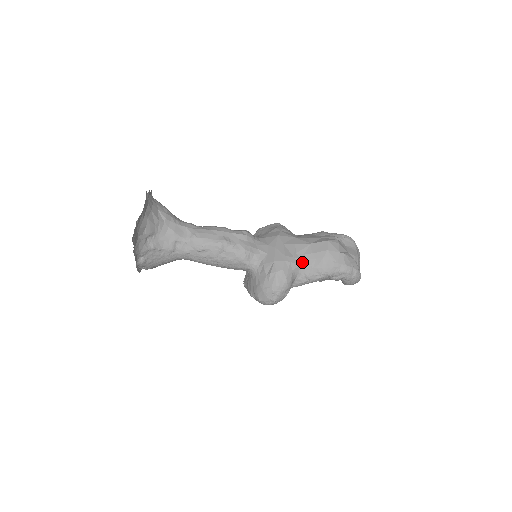
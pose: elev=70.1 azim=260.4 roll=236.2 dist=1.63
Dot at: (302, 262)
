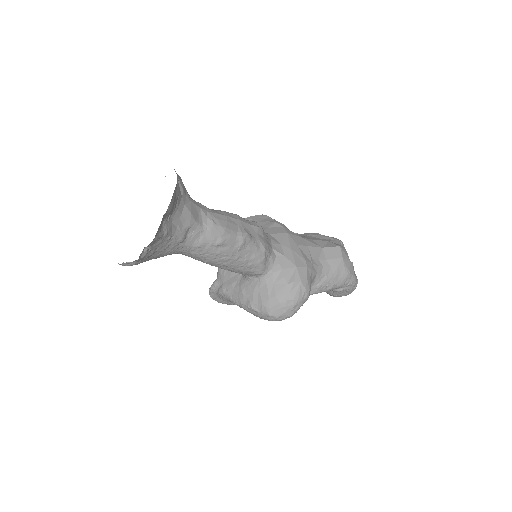
Dot at: (318, 269)
